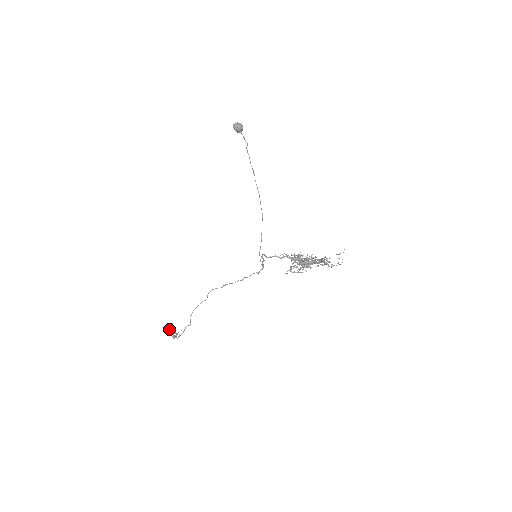
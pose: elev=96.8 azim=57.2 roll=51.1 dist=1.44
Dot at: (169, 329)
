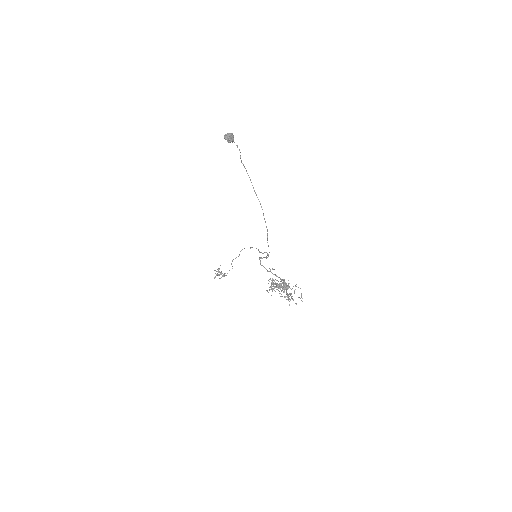
Dot at: (216, 275)
